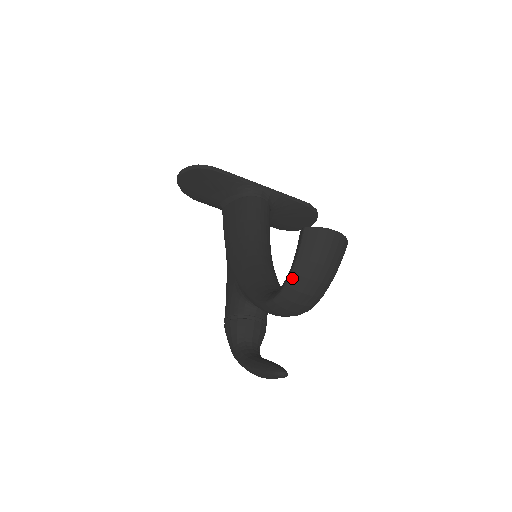
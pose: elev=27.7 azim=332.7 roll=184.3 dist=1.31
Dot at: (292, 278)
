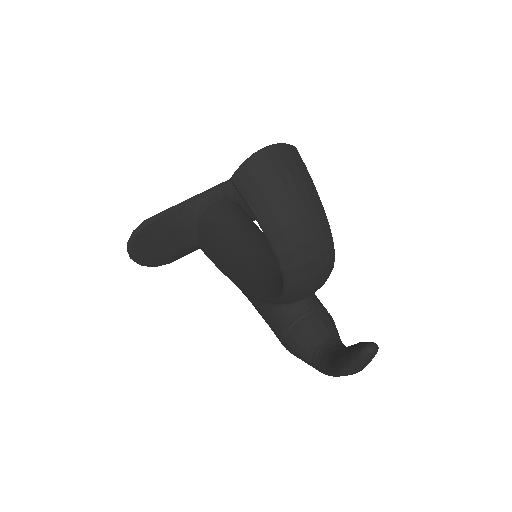
Dot at: (273, 242)
